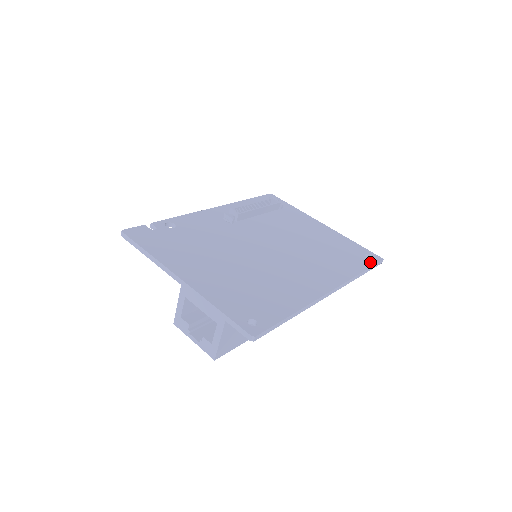
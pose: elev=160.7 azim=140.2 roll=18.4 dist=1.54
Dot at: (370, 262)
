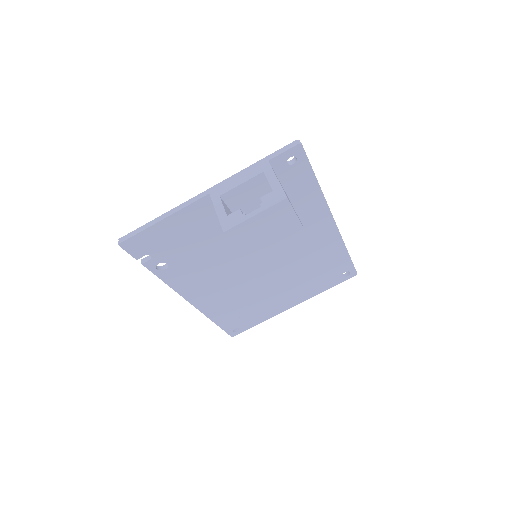
Dot at: occluded
